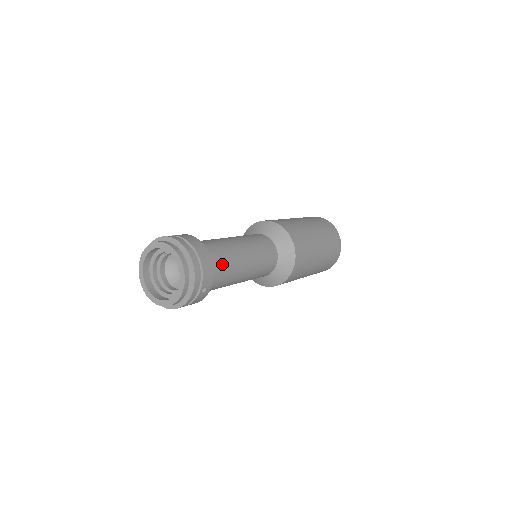
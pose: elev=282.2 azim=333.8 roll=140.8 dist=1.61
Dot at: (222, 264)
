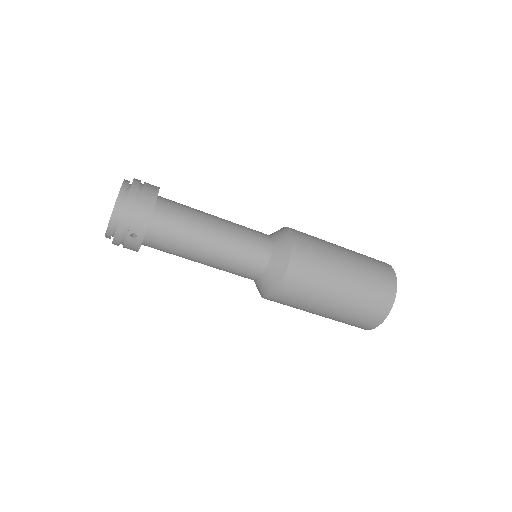
Dot at: (174, 226)
